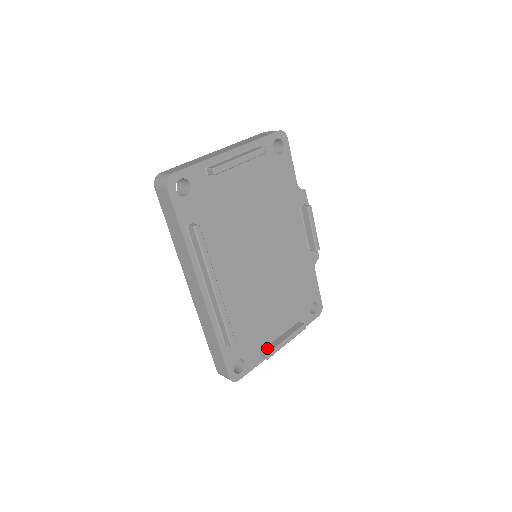
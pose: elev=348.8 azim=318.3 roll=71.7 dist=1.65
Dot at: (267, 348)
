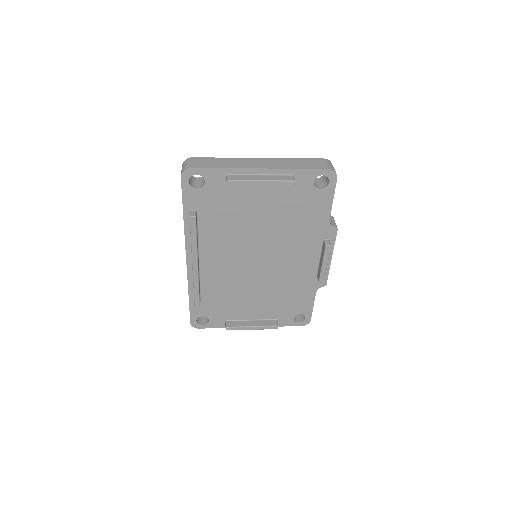
Dot at: (233, 322)
